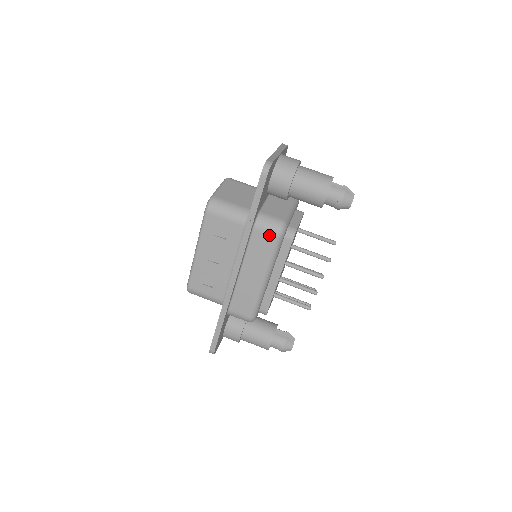
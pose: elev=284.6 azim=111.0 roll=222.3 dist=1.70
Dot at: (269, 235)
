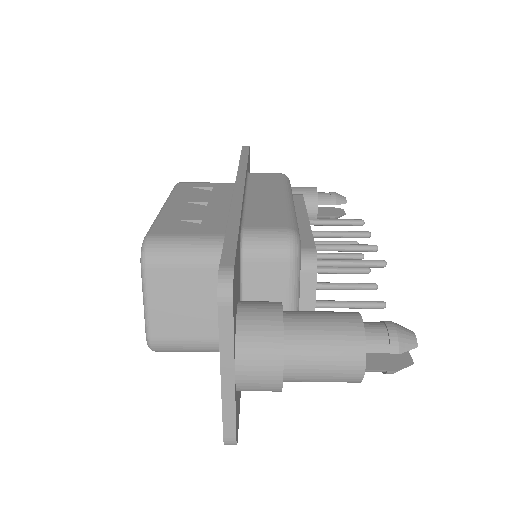
Dot at: (271, 174)
